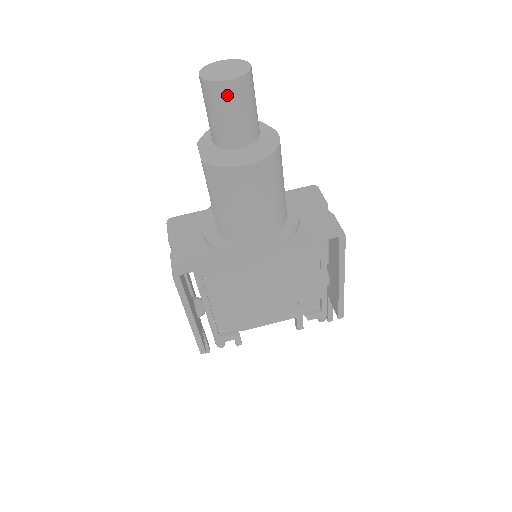
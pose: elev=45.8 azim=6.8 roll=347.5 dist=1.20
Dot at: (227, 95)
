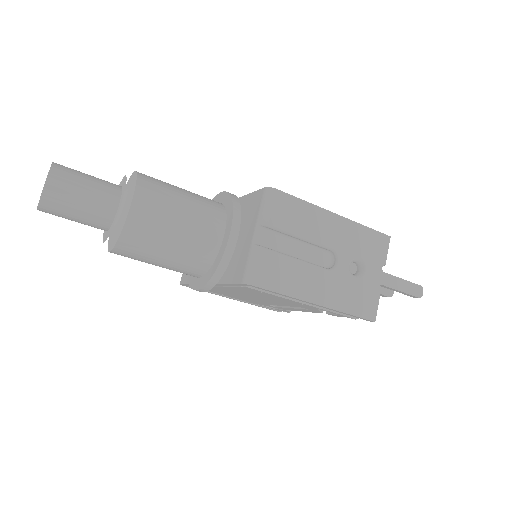
Dot at: occluded
